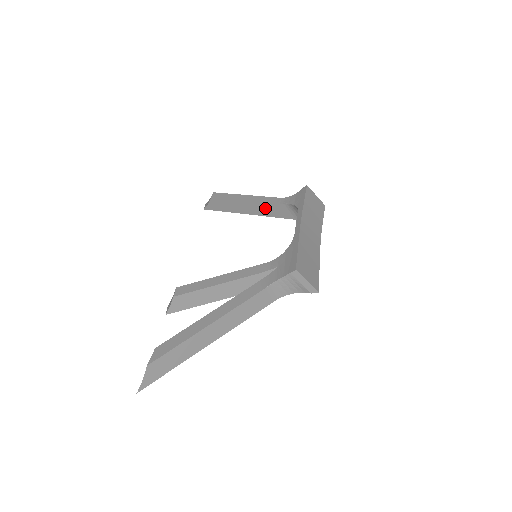
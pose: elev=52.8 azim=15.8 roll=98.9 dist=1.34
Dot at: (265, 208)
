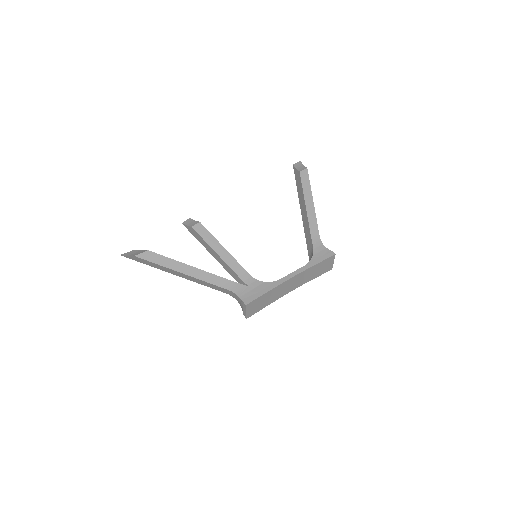
Dot at: (307, 227)
